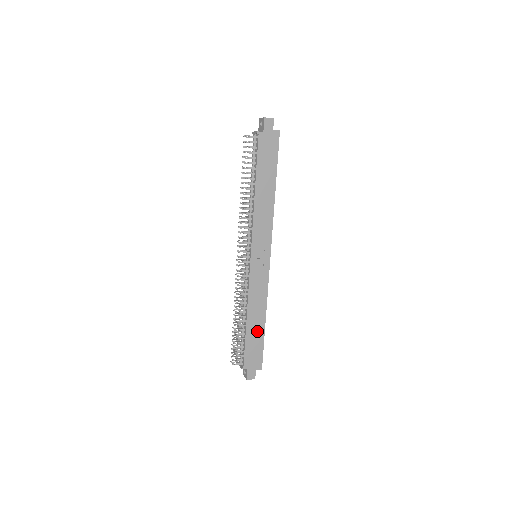
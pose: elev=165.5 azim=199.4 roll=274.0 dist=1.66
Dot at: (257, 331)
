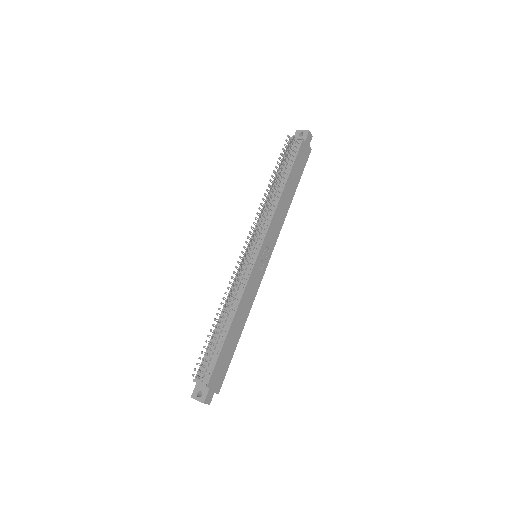
Dot at: (233, 342)
